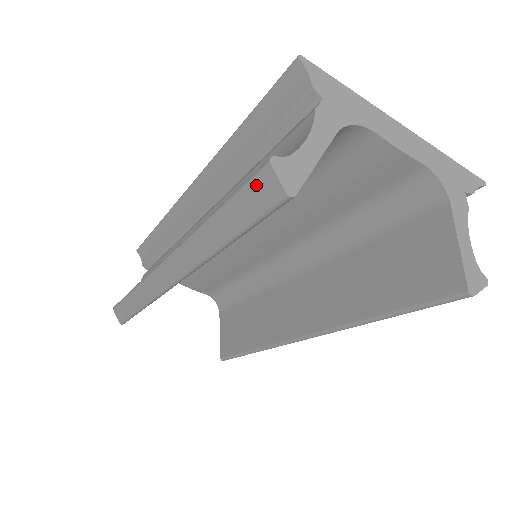
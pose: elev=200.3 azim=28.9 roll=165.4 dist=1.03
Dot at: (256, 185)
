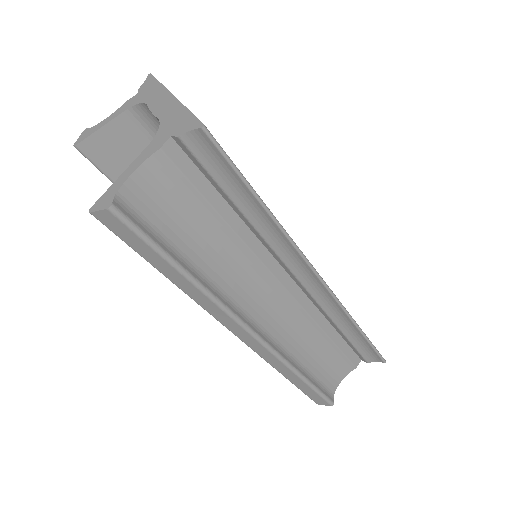
Dot at: occluded
